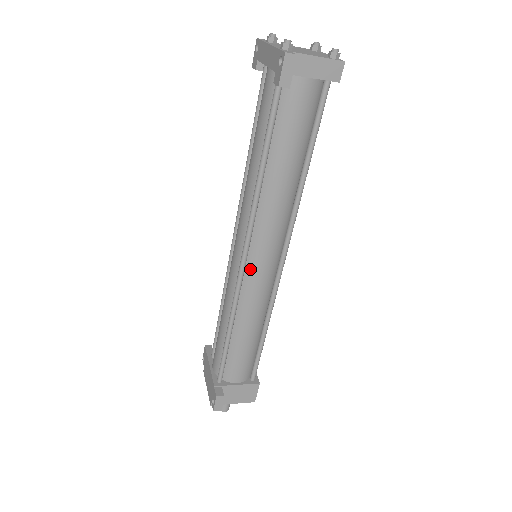
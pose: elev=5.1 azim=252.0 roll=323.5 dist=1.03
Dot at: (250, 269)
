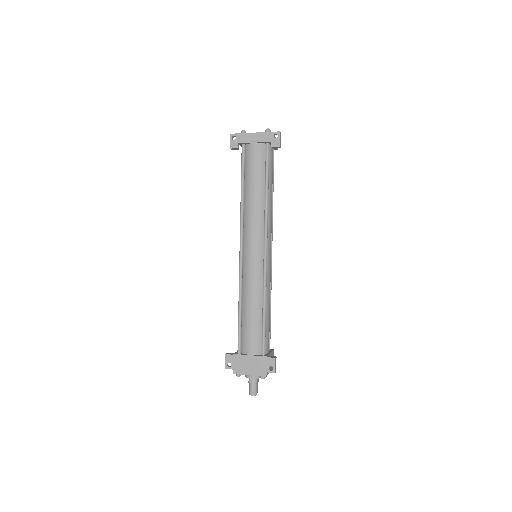
Dot at: (267, 258)
